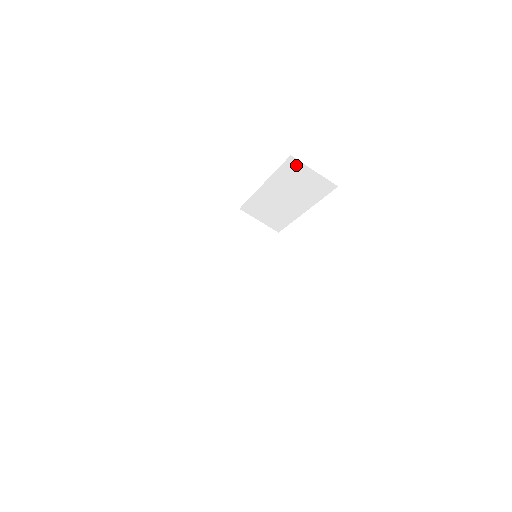
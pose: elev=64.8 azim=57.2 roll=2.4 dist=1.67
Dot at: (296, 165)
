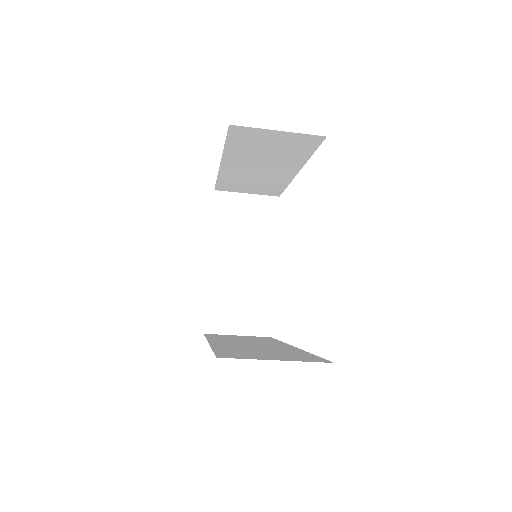
Dot at: occluded
